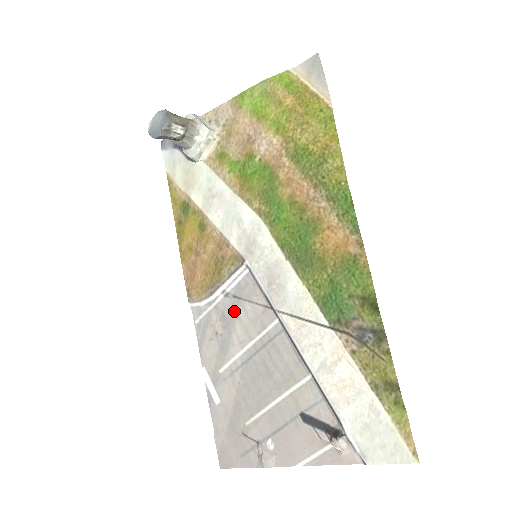
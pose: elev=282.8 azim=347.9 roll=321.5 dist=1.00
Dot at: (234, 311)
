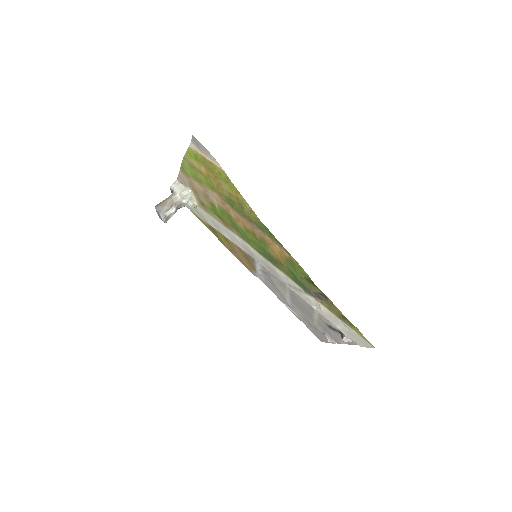
Dot at: (270, 279)
